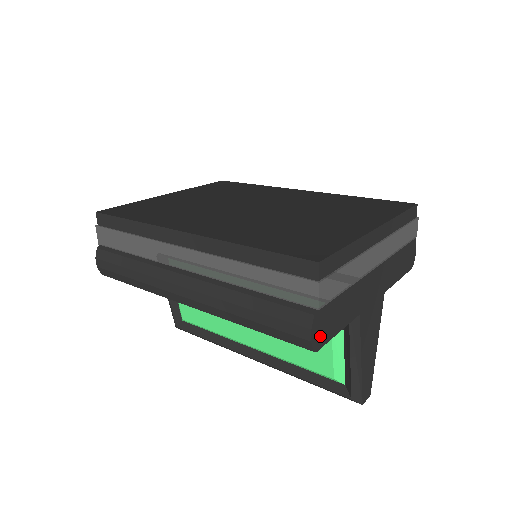
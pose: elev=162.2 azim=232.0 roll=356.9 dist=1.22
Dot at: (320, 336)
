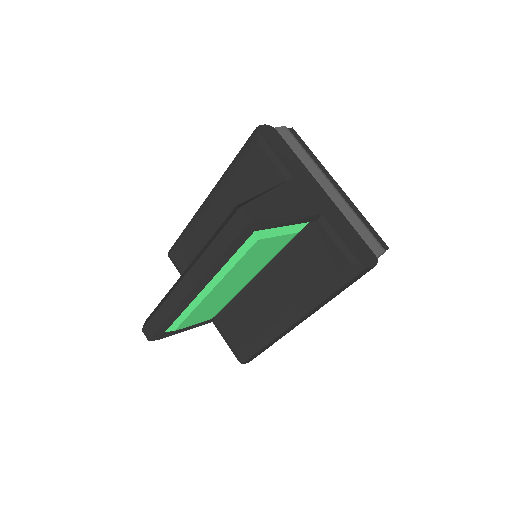
Dot at: (265, 133)
